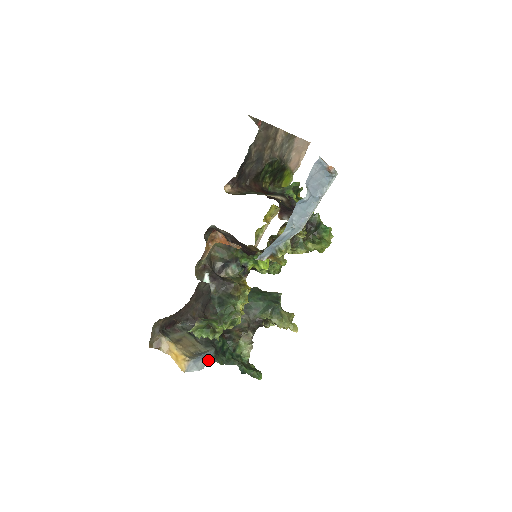
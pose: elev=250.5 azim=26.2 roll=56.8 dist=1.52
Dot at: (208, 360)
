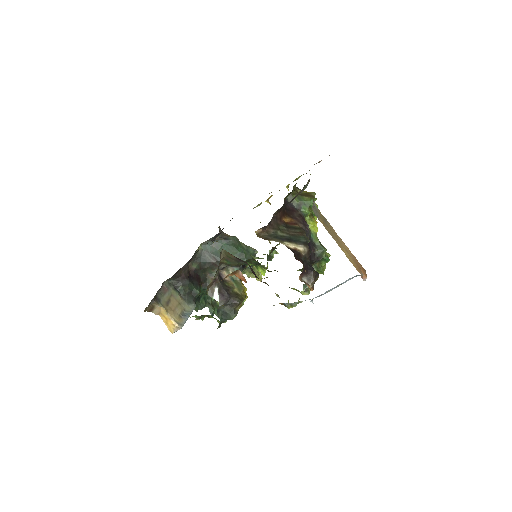
Dot at: occluded
